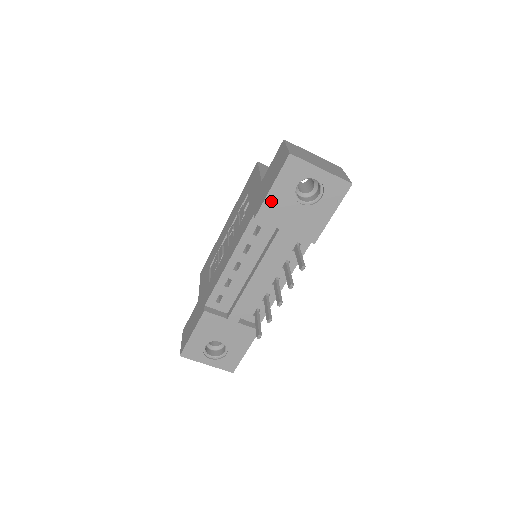
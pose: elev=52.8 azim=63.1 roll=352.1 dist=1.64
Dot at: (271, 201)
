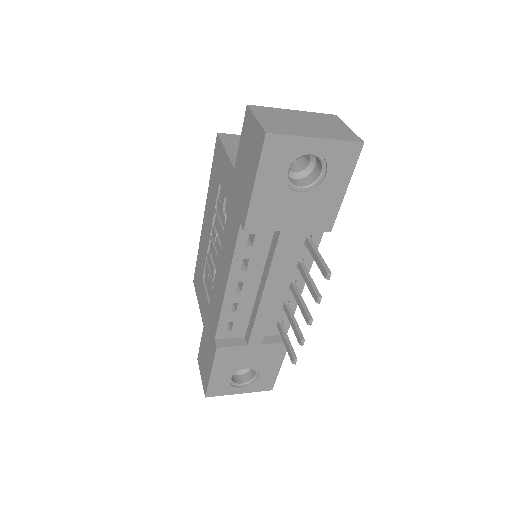
Dot at: (259, 203)
